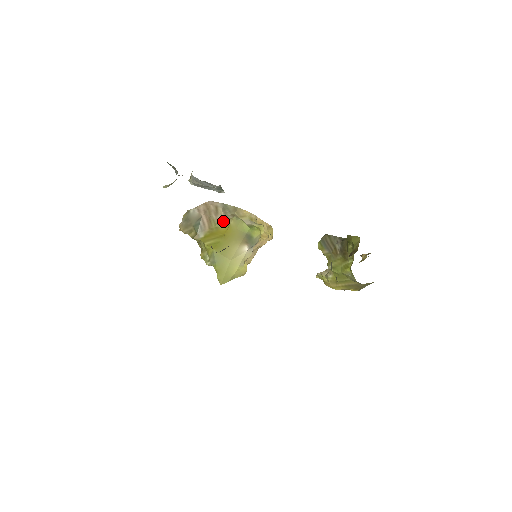
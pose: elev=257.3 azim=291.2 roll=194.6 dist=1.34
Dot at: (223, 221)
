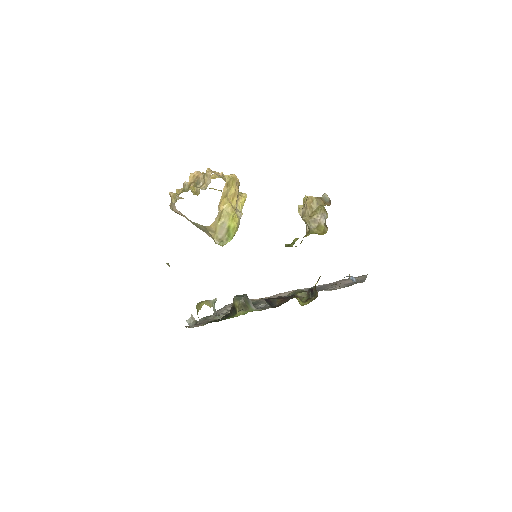
Dot at: (209, 236)
